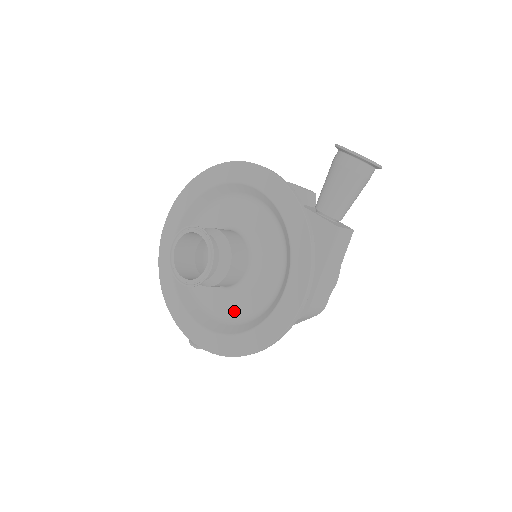
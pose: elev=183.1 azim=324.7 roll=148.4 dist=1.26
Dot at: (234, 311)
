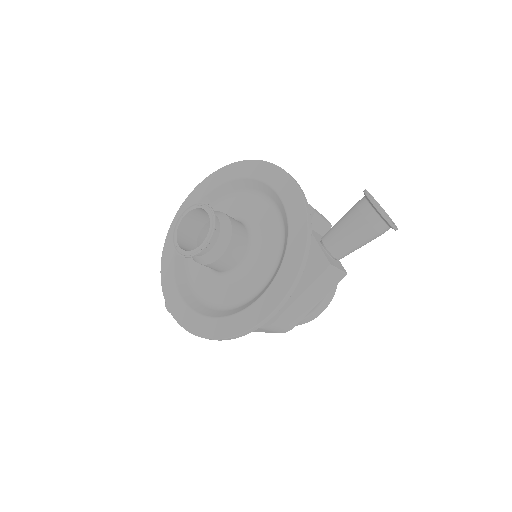
Dot at: (212, 295)
